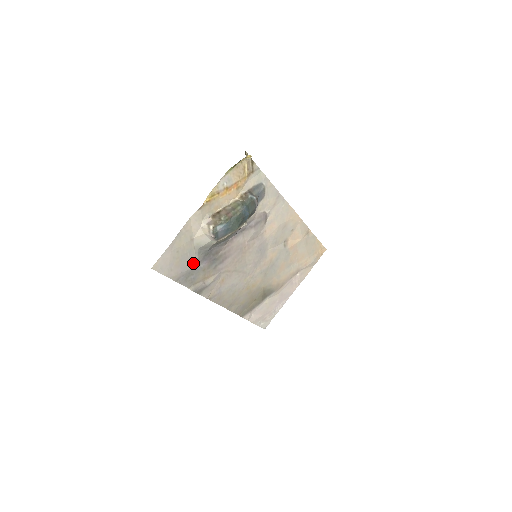
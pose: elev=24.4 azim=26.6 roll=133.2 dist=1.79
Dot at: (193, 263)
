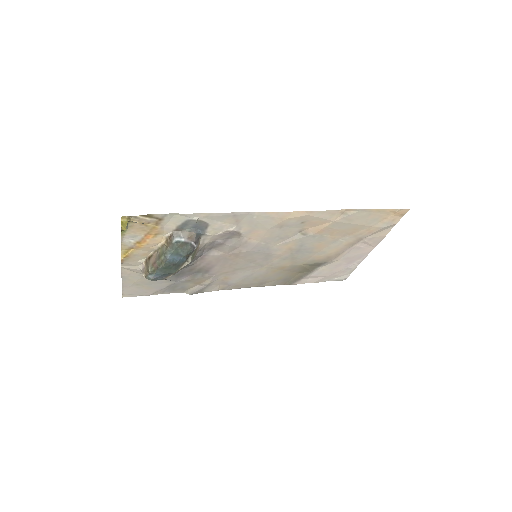
Dot at: (168, 282)
